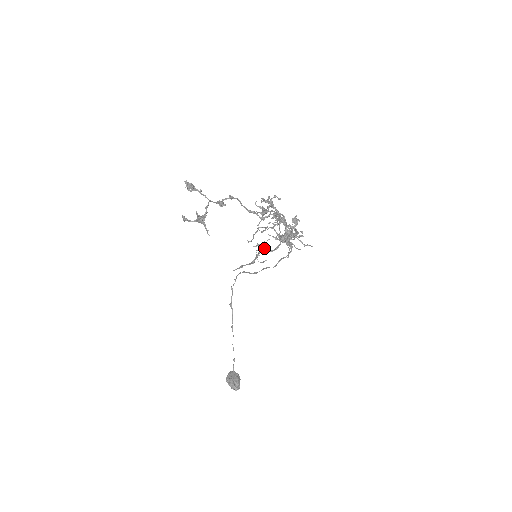
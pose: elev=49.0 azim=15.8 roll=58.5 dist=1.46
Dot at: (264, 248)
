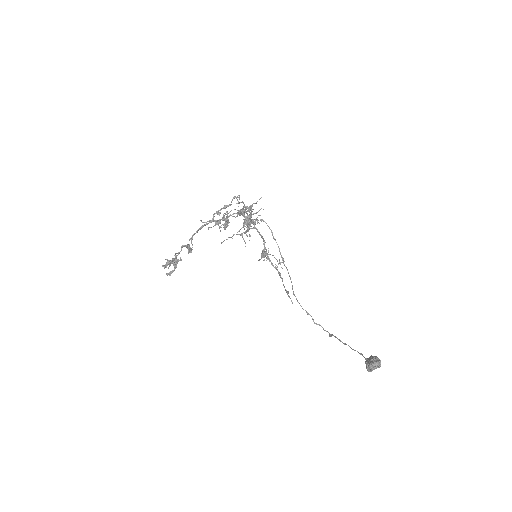
Dot at: (264, 252)
